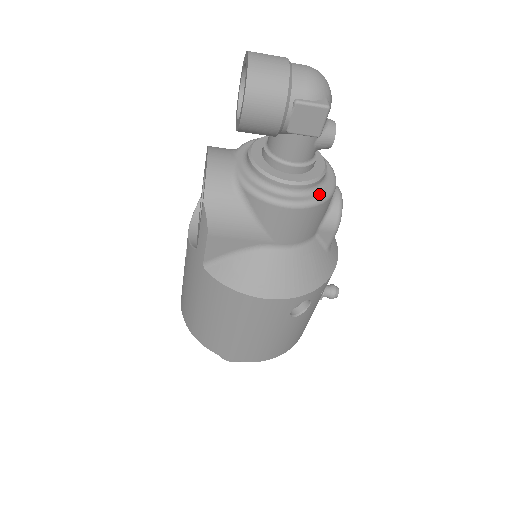
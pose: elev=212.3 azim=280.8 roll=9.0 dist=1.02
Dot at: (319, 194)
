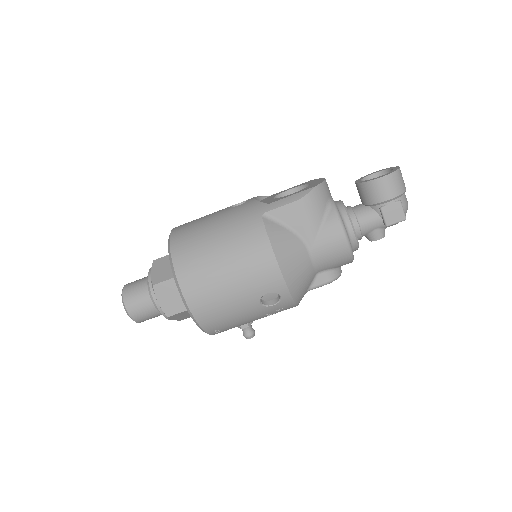
Dot at: occluded
